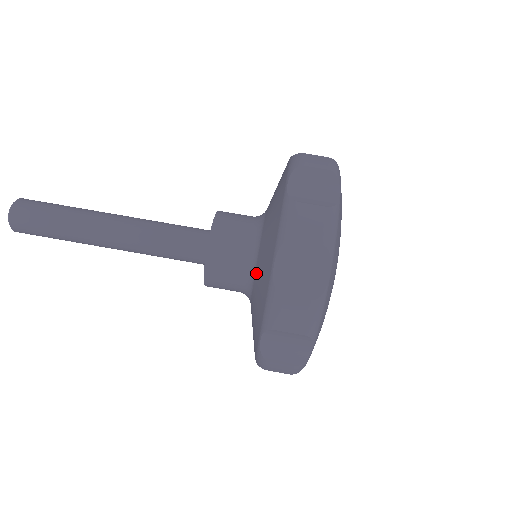
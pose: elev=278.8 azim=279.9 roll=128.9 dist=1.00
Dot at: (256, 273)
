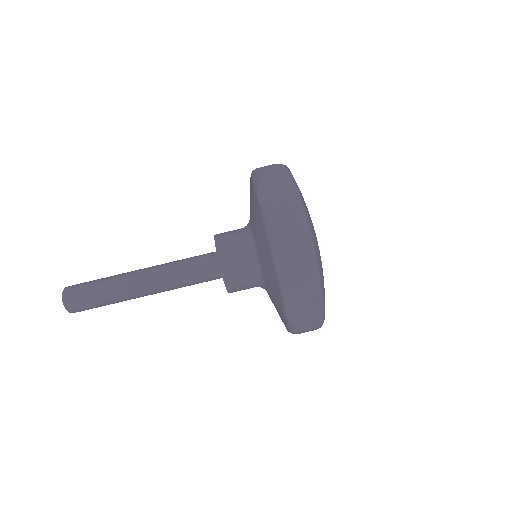
Dot at: (262, 268)
